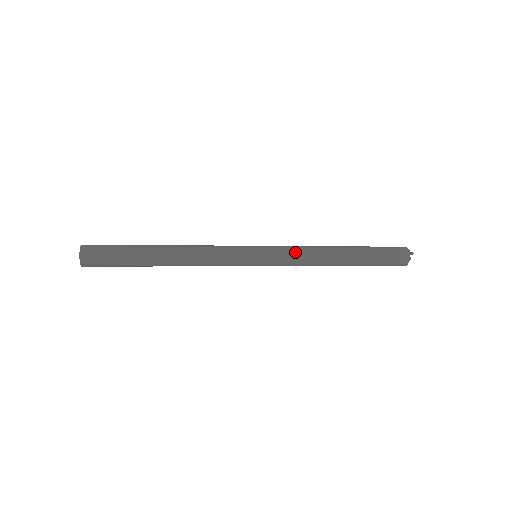
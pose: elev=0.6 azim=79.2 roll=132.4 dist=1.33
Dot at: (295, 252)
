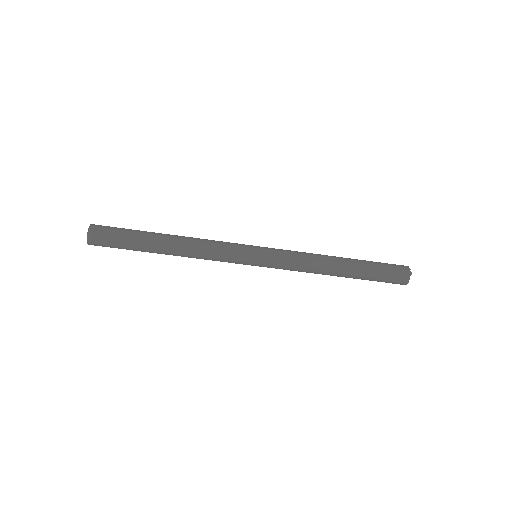
Dot at: occluded
